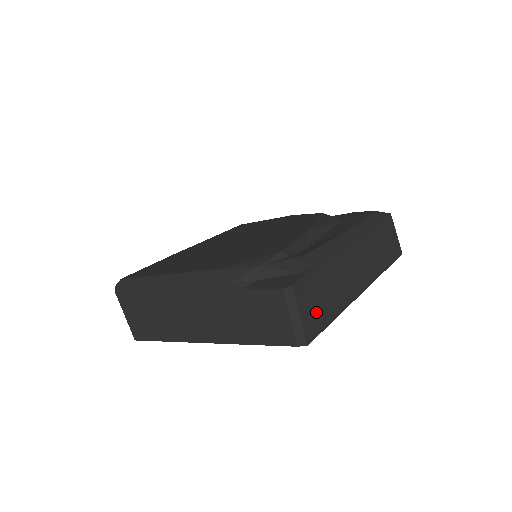
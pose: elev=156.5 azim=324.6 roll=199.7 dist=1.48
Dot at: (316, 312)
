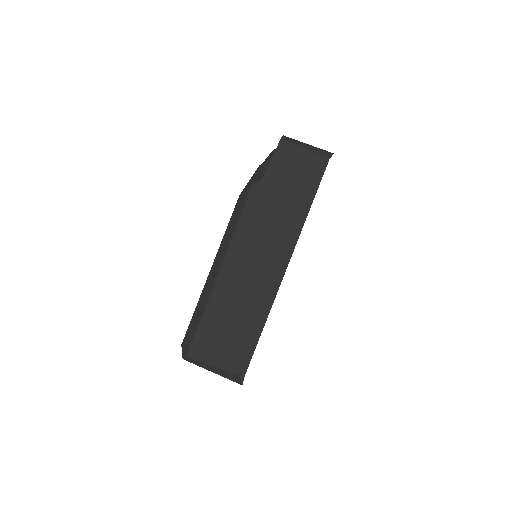
Dot at: occluded
